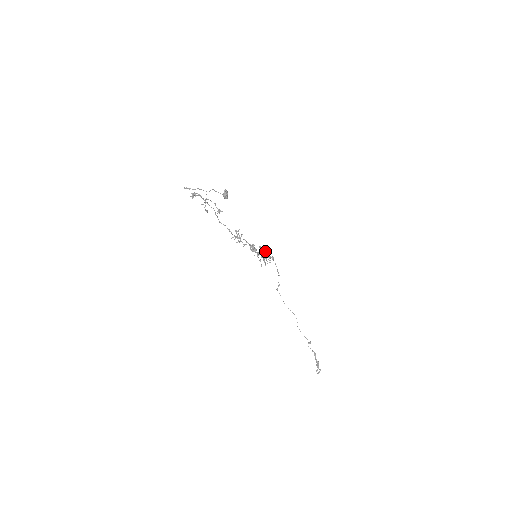
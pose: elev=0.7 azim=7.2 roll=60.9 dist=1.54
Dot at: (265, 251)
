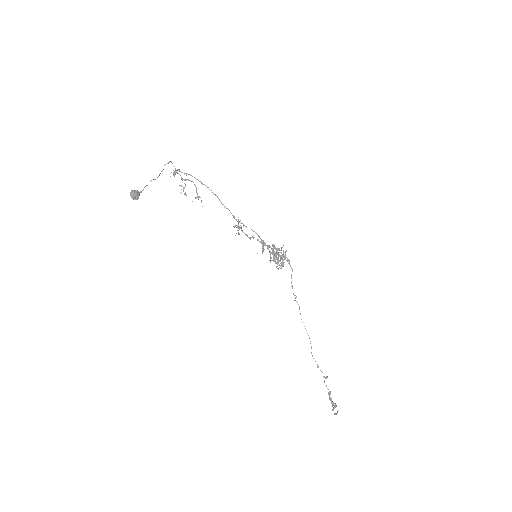
Dot at: (274, 253)
